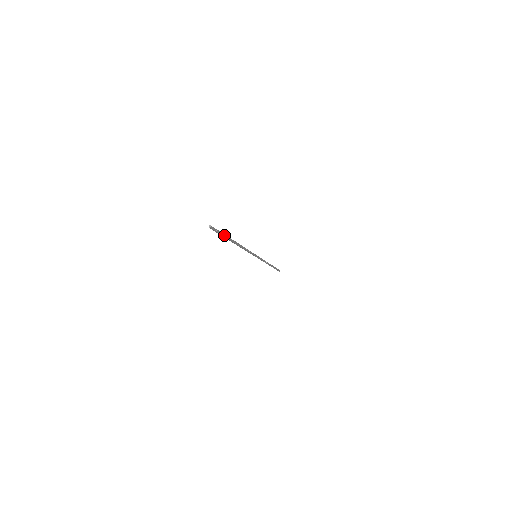
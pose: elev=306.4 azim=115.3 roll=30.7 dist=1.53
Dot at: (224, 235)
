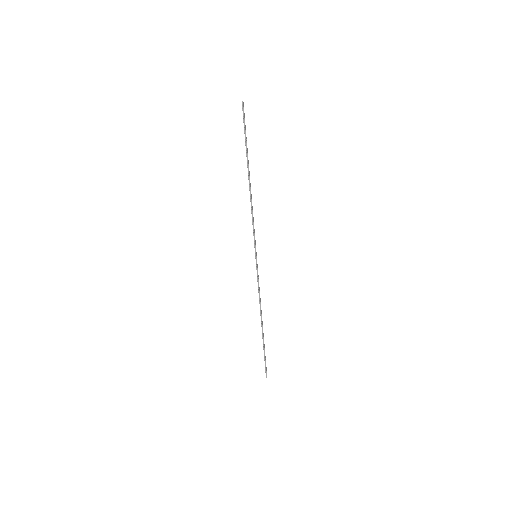
Dot at: (246, 140)
